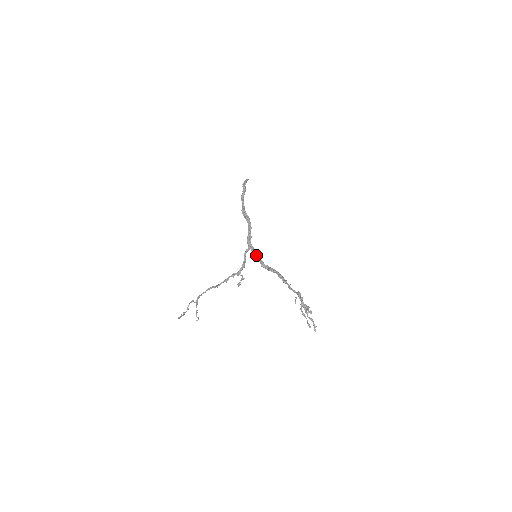
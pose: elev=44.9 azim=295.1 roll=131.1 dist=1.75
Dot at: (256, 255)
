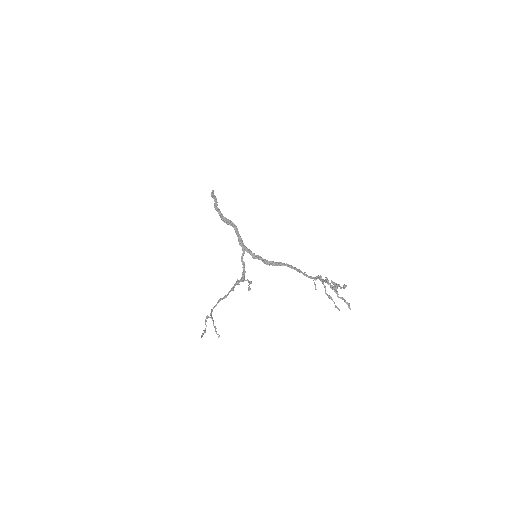
Dot at: (255, 255)
